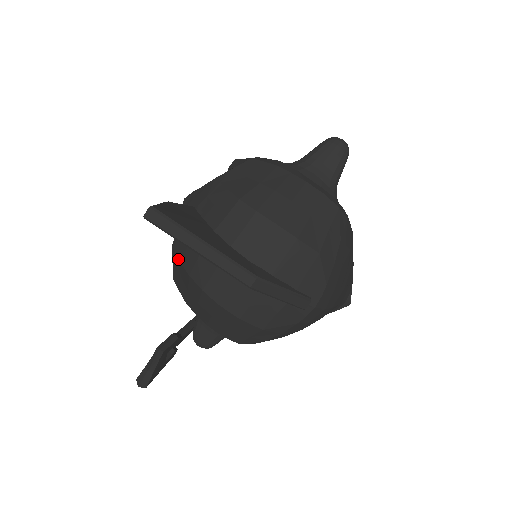
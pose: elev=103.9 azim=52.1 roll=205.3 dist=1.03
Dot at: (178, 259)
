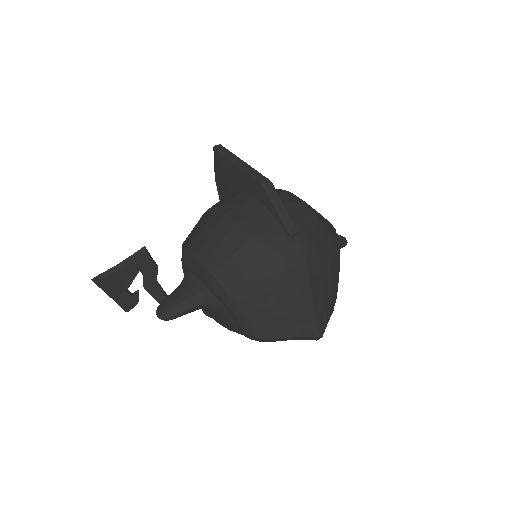
Dot at: occluded
